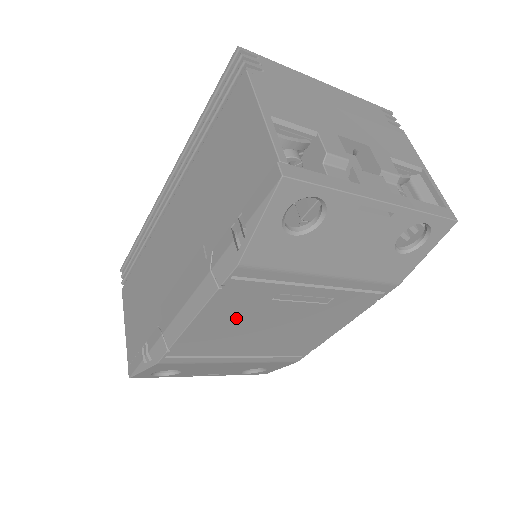
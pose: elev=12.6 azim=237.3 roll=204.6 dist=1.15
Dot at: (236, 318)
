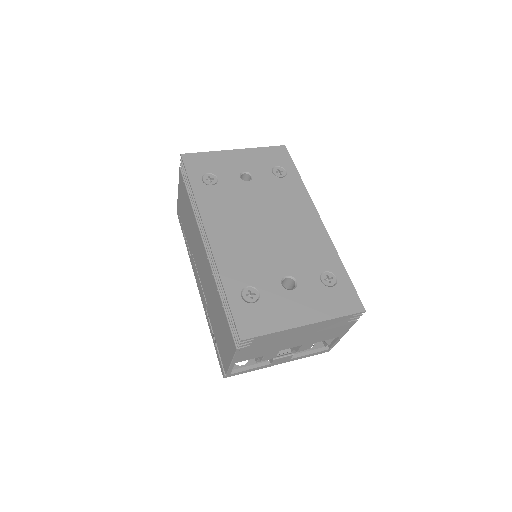
Dot at: occluded
